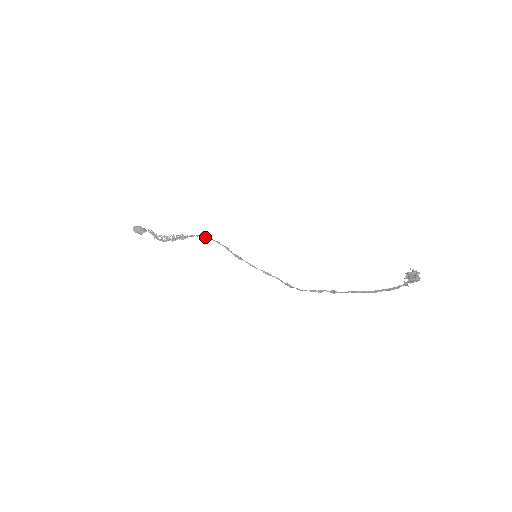
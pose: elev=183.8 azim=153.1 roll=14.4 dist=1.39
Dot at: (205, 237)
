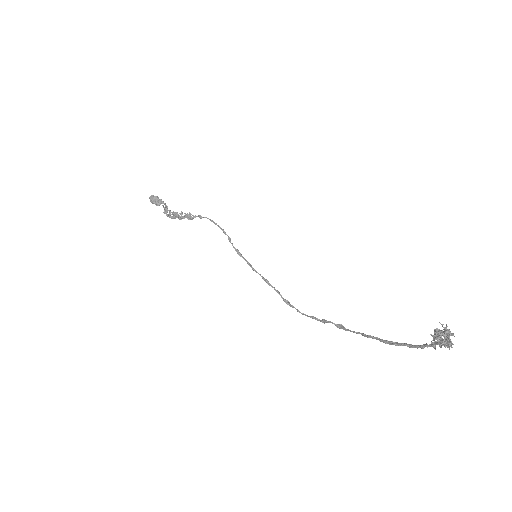
Dot at: (212, 221)
